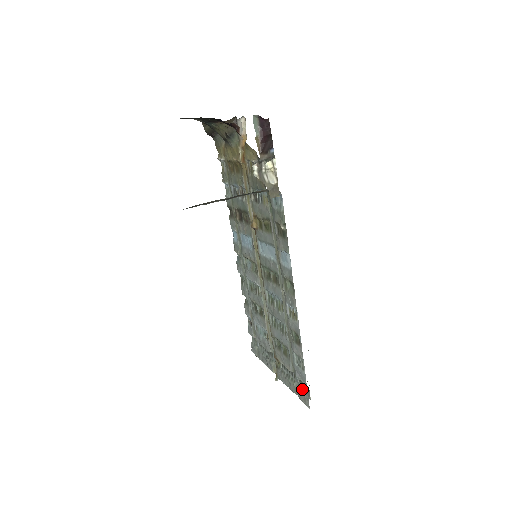
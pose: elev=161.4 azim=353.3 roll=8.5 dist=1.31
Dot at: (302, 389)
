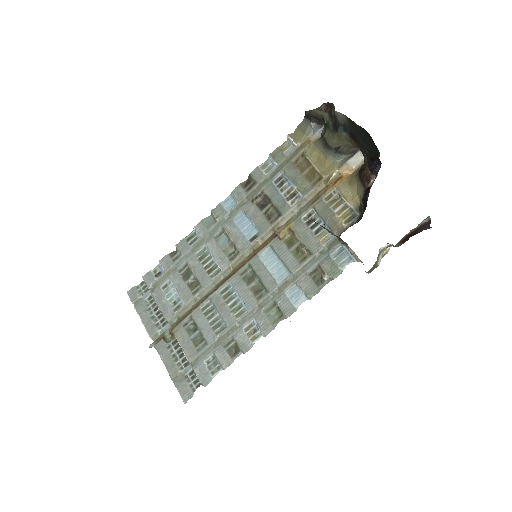
Dot at: (189, 382)
